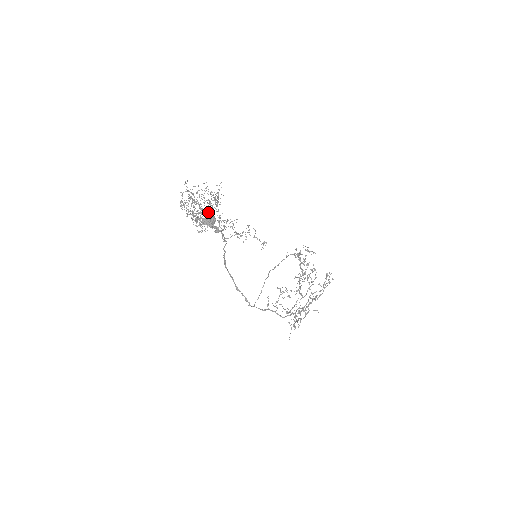
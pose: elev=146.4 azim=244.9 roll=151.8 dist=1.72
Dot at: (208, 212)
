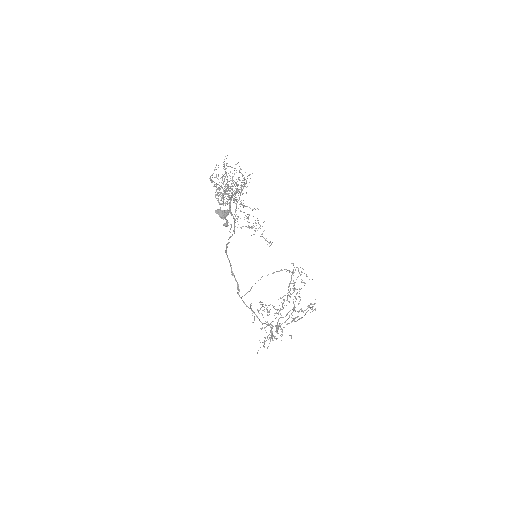
Dot at: (232, 194)
